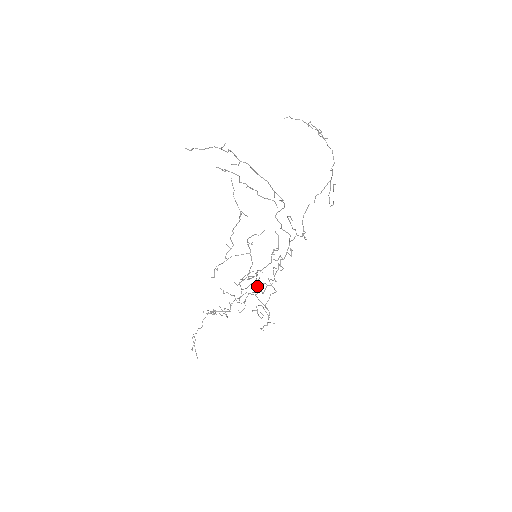
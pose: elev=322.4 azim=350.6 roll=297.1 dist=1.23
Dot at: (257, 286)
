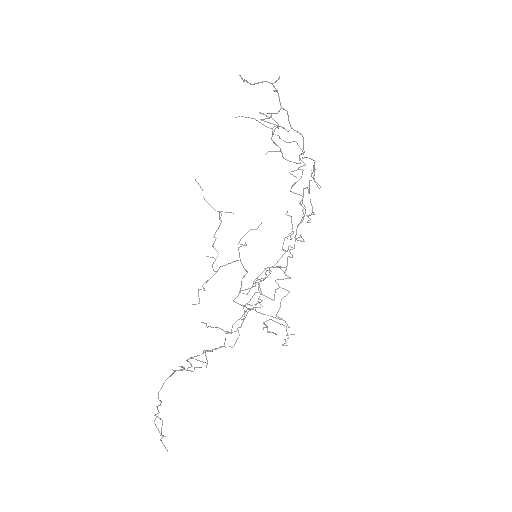
Dot at: (259, 297)
